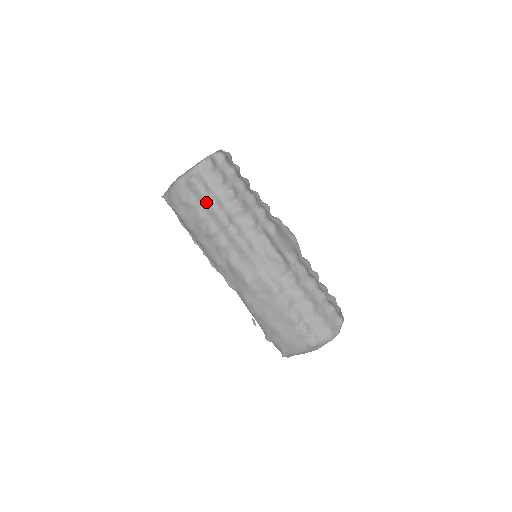
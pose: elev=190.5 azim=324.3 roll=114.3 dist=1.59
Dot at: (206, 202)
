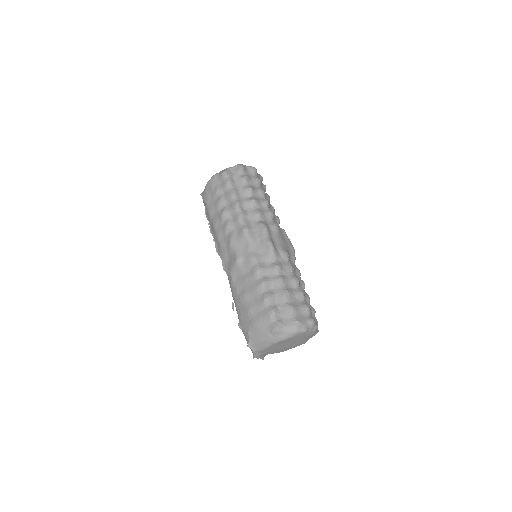
Dot at: (228, 190)
